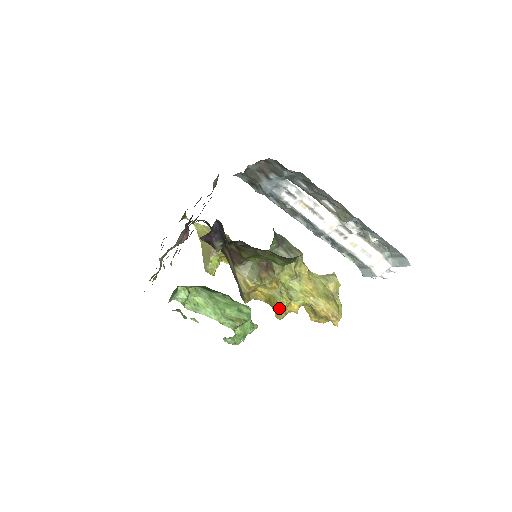
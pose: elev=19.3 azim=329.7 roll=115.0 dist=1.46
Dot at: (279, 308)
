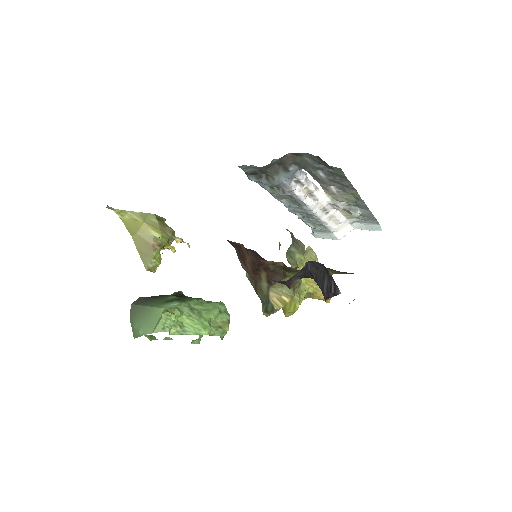
Dot at: (296, 309)
